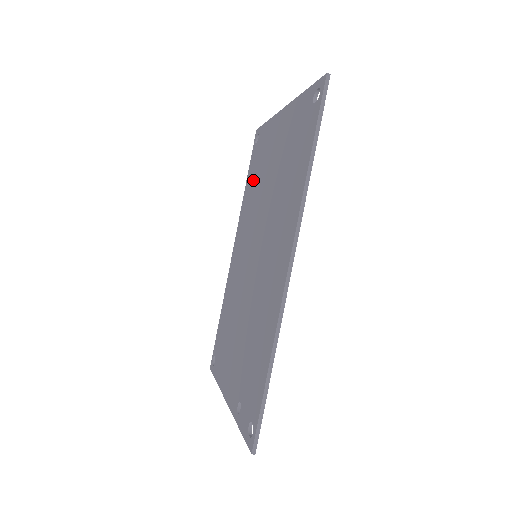
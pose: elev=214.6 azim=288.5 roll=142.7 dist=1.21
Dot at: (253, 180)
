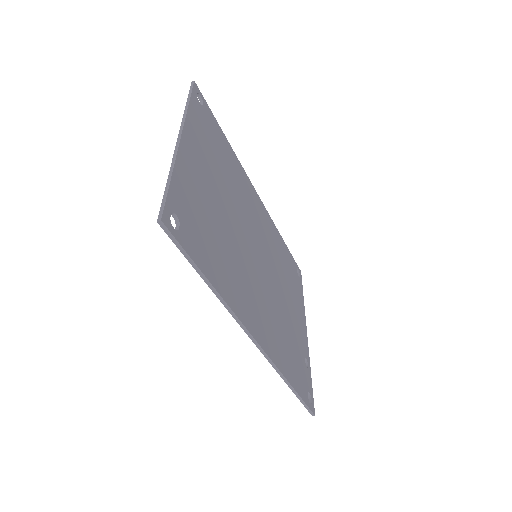
Dot at: occluded
